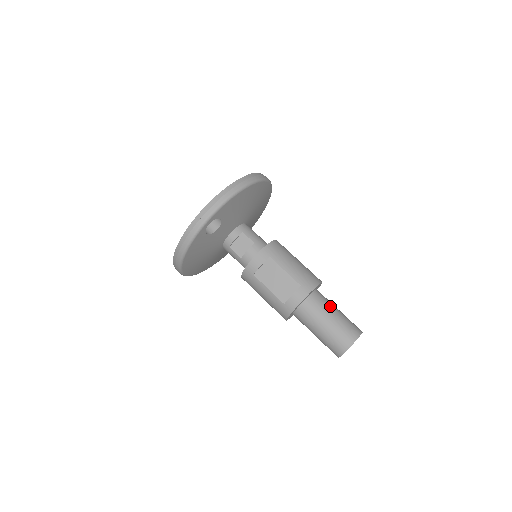
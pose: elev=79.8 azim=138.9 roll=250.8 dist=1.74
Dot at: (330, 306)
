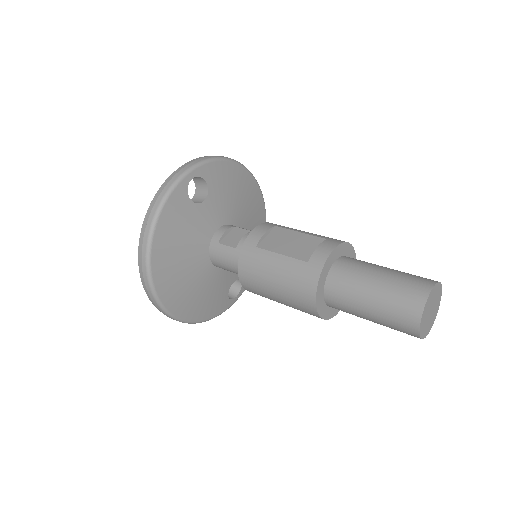
Dot at: occluded
